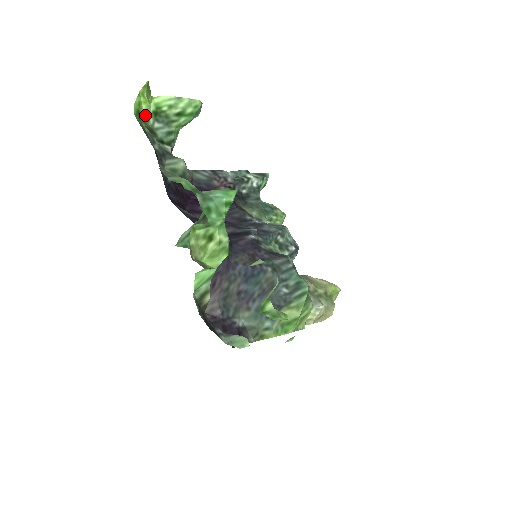
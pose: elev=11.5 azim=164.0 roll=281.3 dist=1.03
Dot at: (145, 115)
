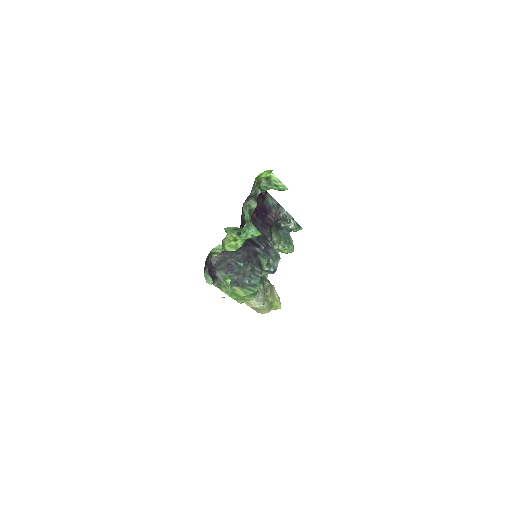
Dot at: occluded
